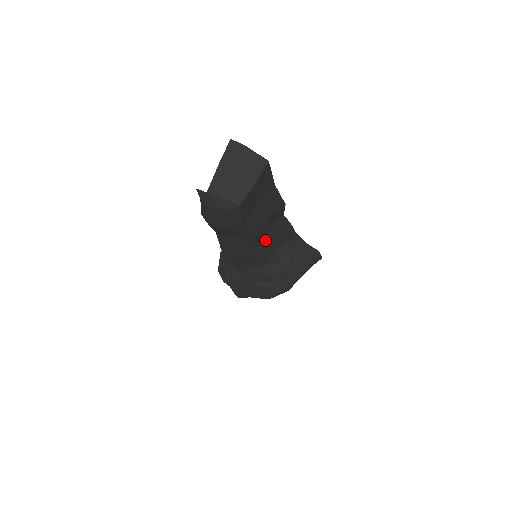
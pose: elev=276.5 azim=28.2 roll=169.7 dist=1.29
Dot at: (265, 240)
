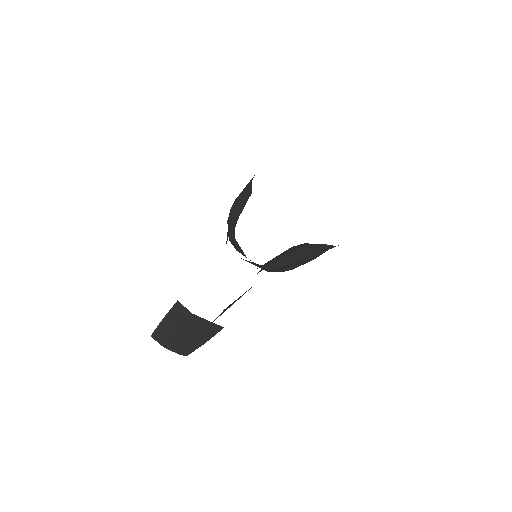
Dot at: (257, 273)
